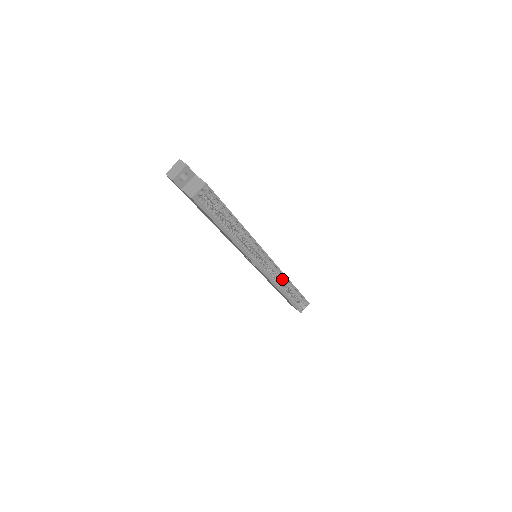
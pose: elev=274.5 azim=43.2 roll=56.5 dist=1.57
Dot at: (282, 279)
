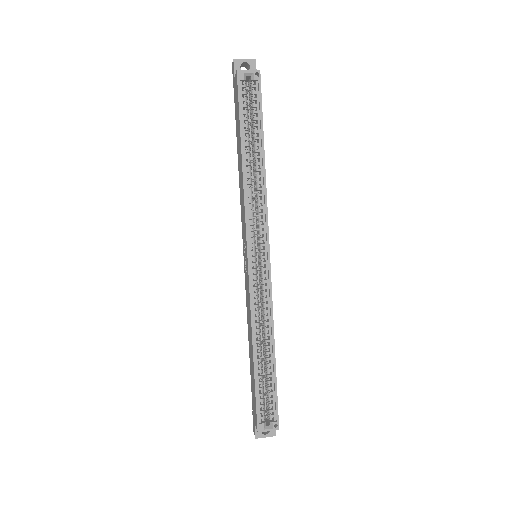
Dot at: (266, 322)
